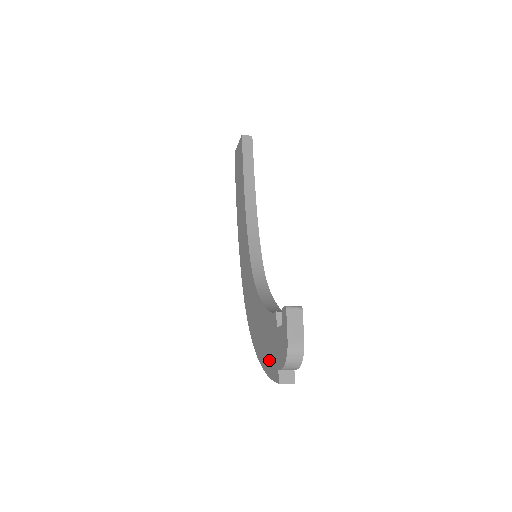
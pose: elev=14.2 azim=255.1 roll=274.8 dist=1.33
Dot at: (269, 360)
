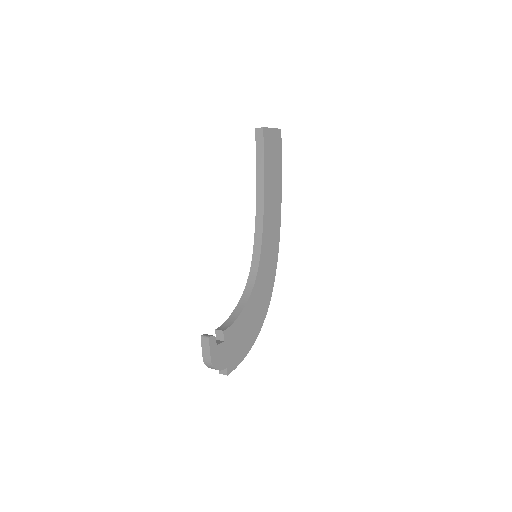
Dot at: occluded
